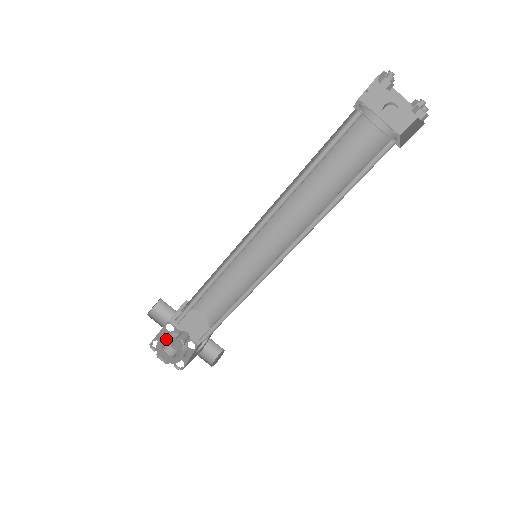
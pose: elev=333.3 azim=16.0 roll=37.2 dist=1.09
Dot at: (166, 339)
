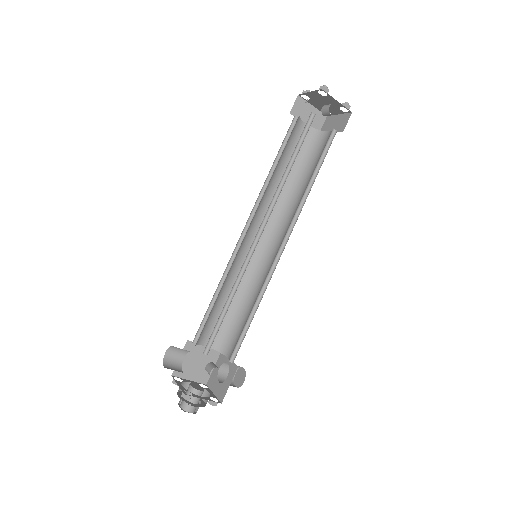
Dot at: (180, 393)
